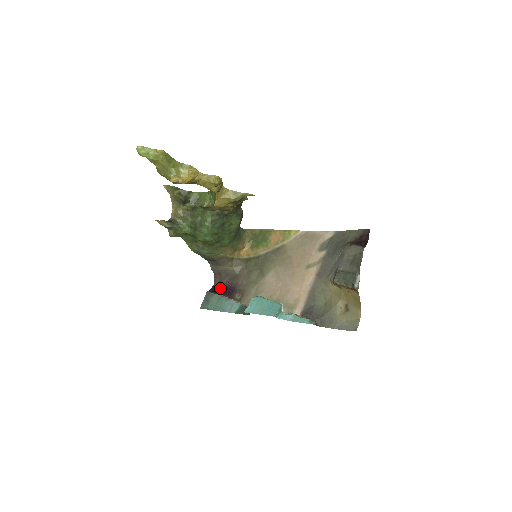
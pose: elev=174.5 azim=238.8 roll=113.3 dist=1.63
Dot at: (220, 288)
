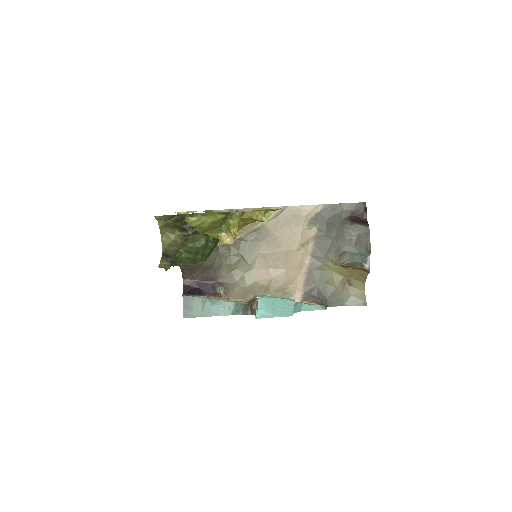
Dot at: (194, 286)
